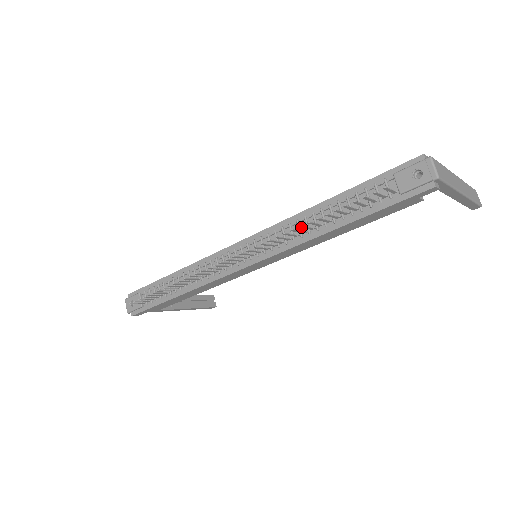
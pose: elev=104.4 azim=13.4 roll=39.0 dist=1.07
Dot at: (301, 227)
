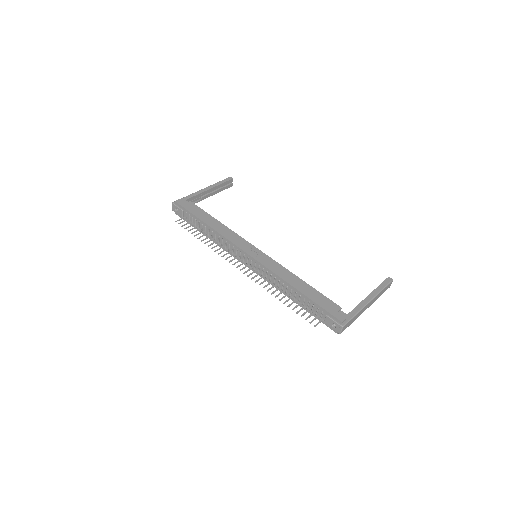
Dot at: (276, 296)
